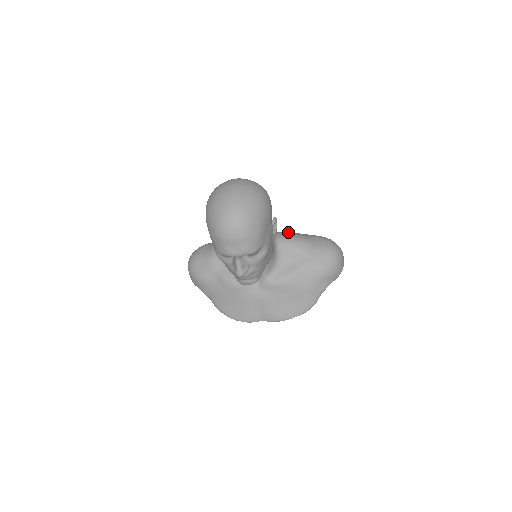
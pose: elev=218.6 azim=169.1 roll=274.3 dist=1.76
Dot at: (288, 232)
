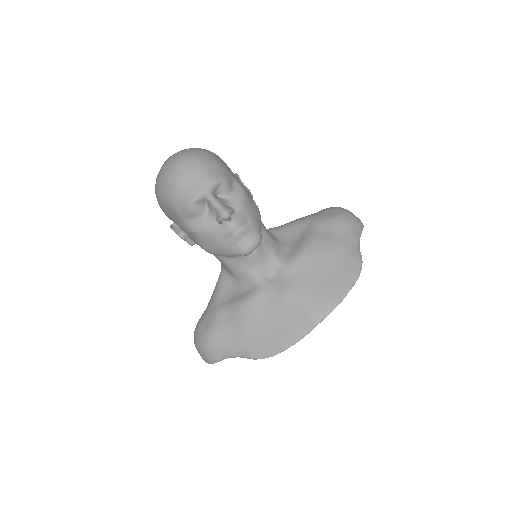
Dot at: occluded
